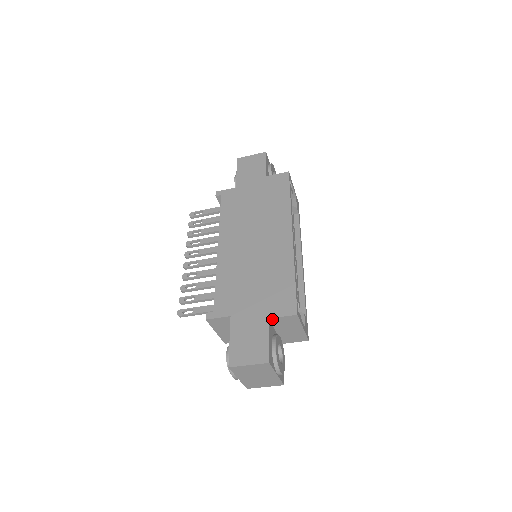
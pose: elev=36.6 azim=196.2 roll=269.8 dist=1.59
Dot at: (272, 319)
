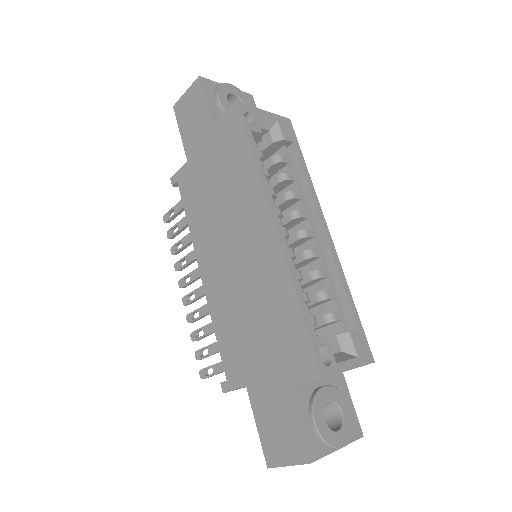
Dot at: (294, 386)
